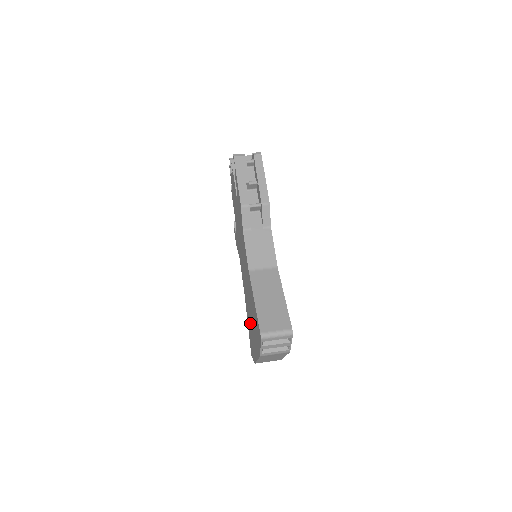
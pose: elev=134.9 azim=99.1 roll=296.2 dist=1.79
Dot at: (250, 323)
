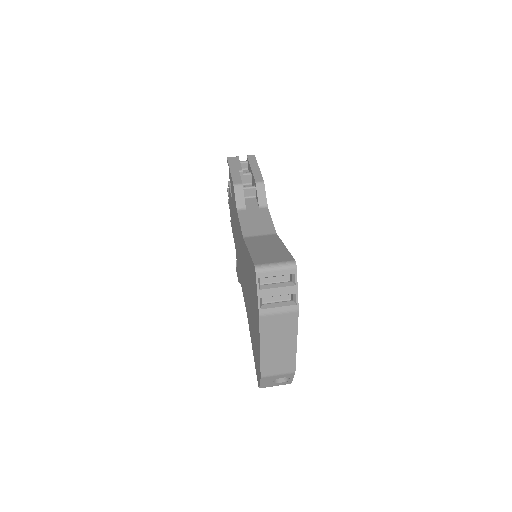
Dot at: (252, 325)
